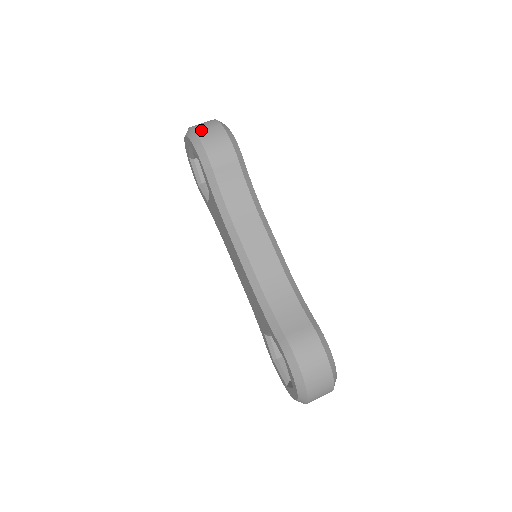
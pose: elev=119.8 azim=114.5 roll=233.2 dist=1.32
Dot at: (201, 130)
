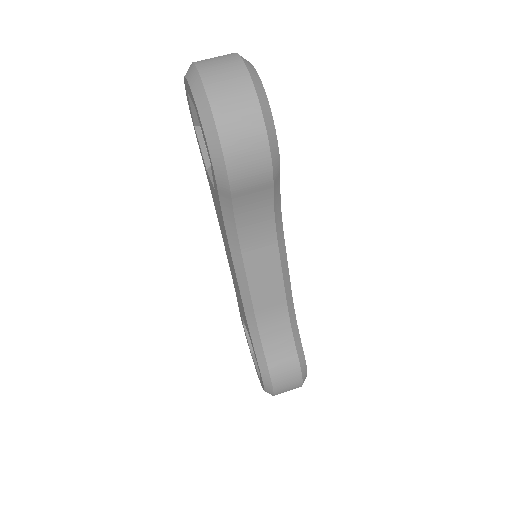
Dot at: (225, 120)
